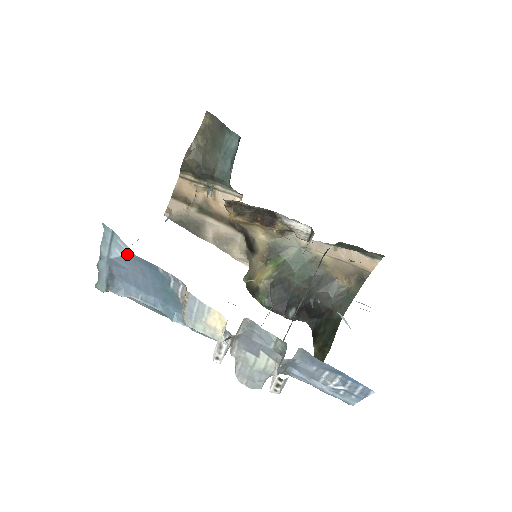
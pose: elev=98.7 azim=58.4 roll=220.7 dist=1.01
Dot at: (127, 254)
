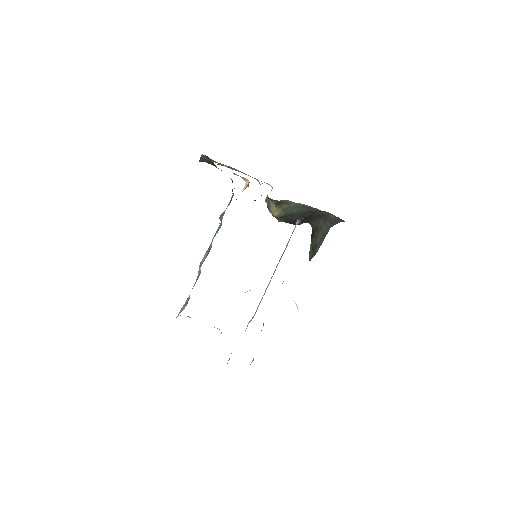
Dot at: occluded
